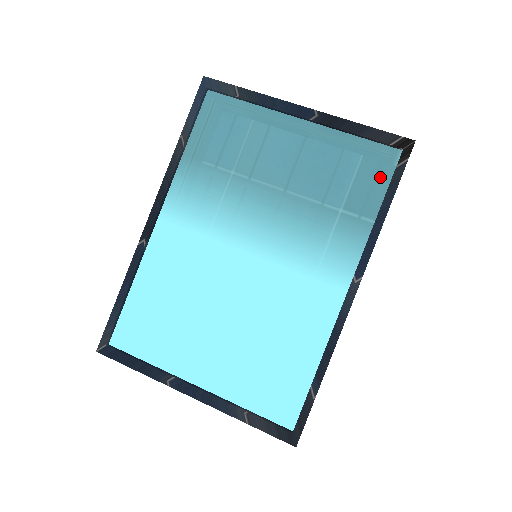
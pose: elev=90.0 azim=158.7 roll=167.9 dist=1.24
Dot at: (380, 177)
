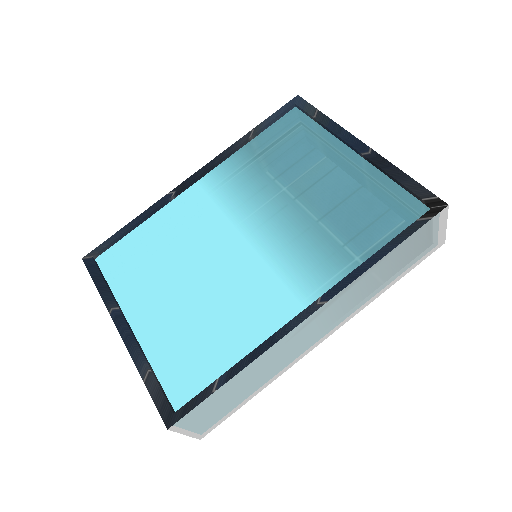
Dot at: (398, 224)
